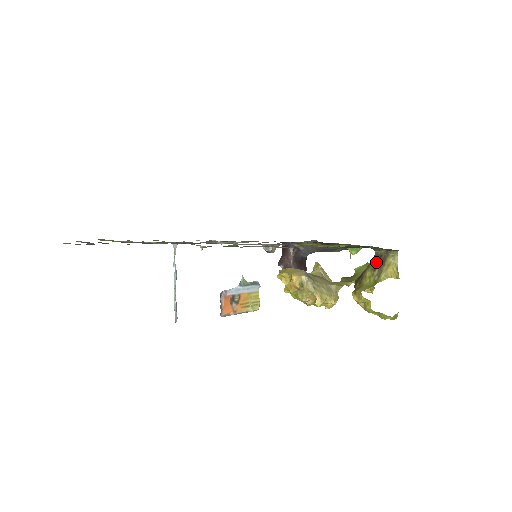
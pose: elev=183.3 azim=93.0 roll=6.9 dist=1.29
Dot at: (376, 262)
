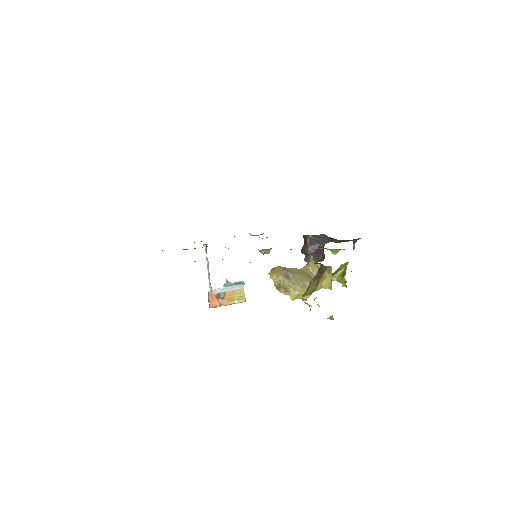
Dot at: (318, 273)
